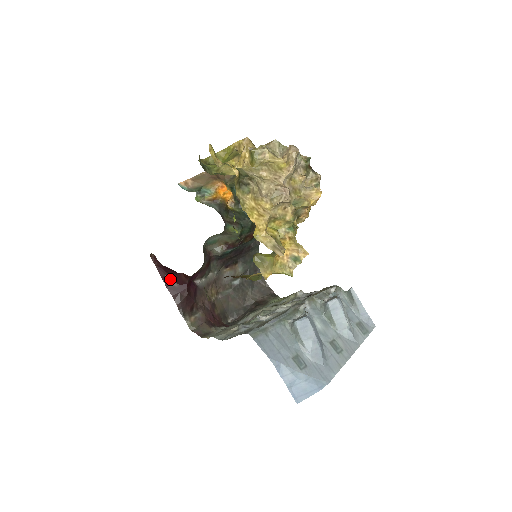
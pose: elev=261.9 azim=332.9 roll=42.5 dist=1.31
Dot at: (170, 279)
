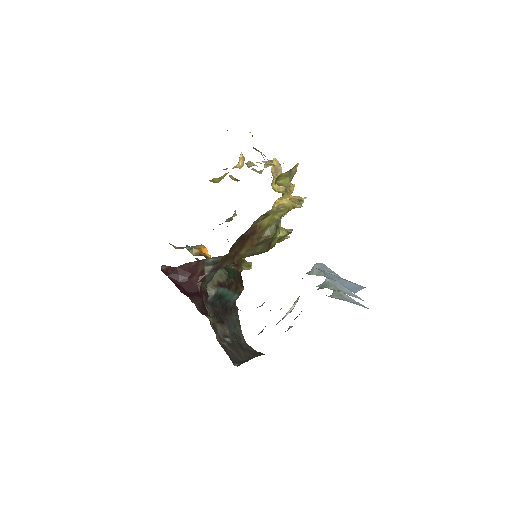
Dot at: (182, 287)
